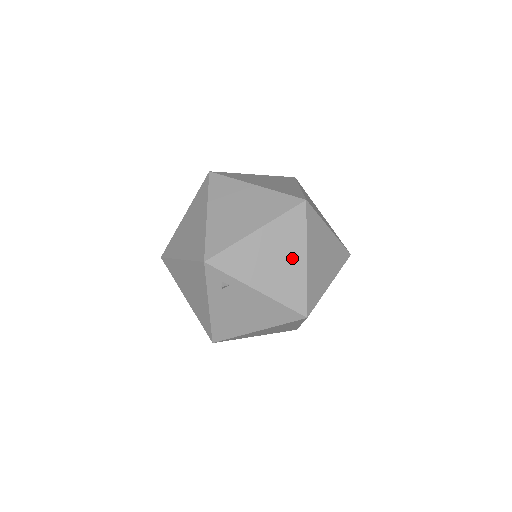
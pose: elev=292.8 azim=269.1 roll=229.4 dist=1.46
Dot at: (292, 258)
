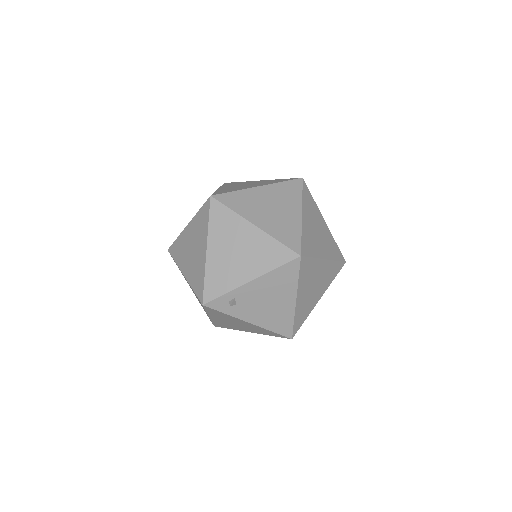
Dot at: (245, 236)
